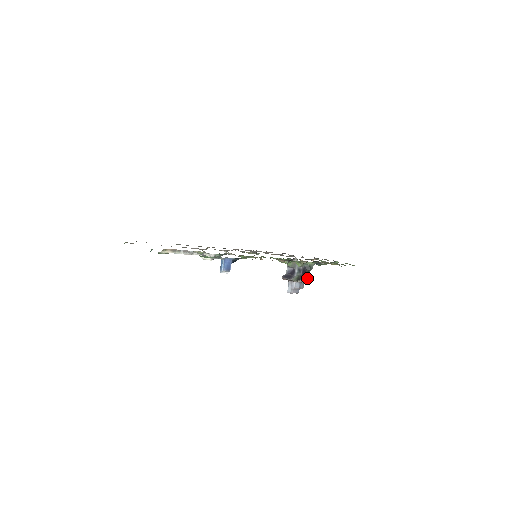
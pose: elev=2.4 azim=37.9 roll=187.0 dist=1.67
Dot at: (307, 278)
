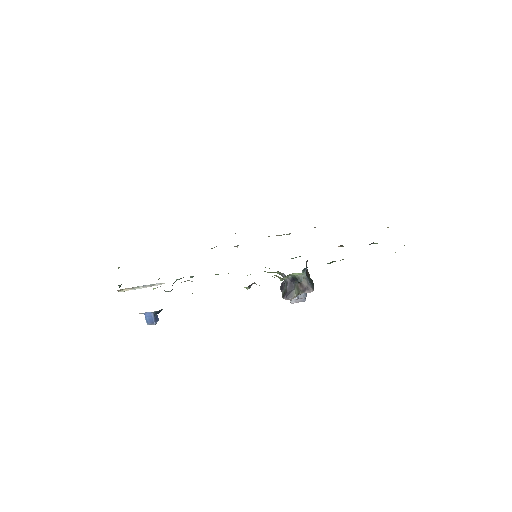
Dot at: (299, 291)
